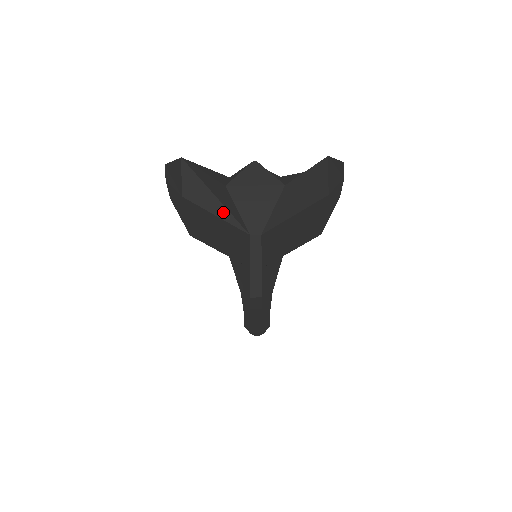
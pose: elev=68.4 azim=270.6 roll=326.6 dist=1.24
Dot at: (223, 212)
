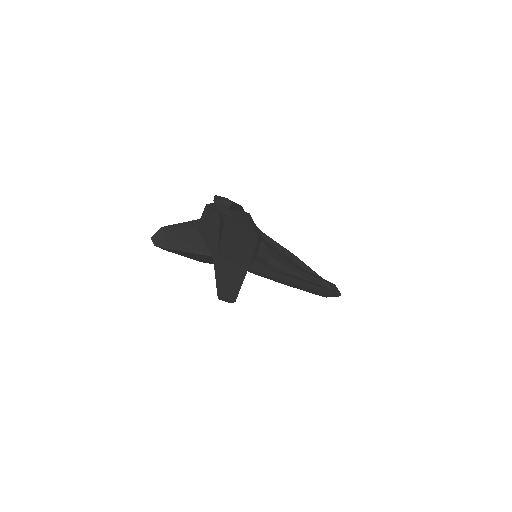
Dot at: (193, 249)
